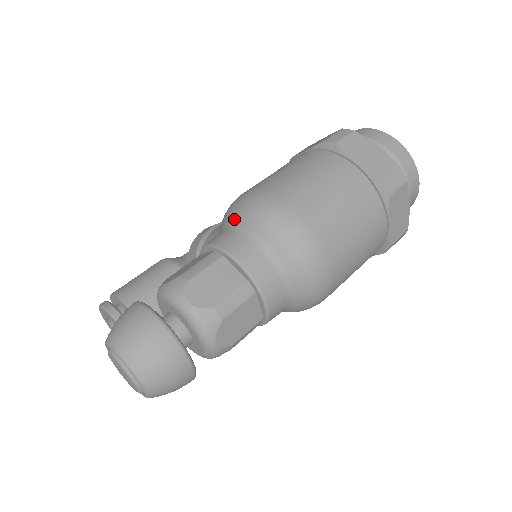
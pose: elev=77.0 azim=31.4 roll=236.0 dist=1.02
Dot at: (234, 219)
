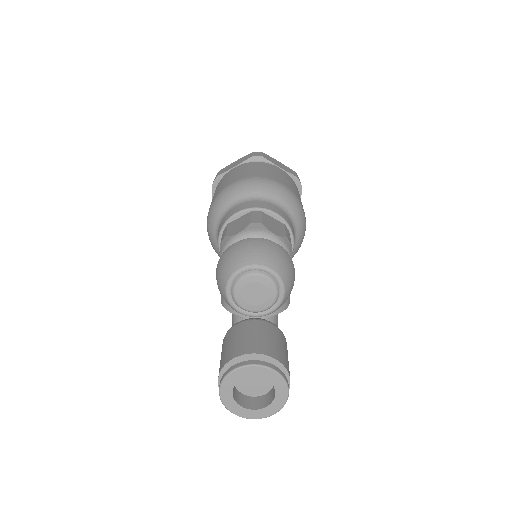
Dot at: (215, 224)
